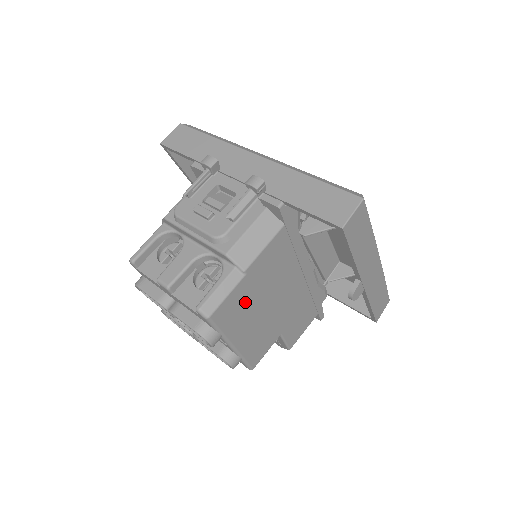
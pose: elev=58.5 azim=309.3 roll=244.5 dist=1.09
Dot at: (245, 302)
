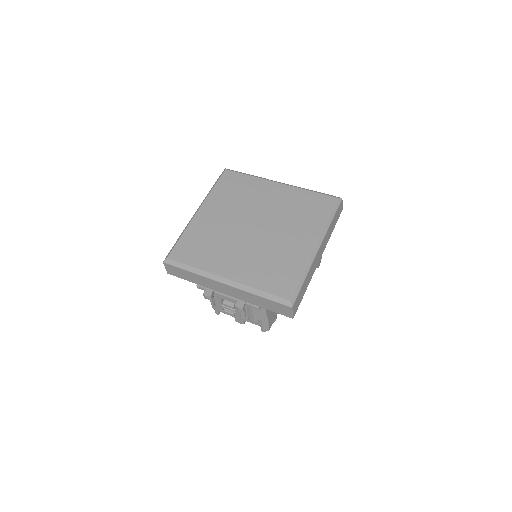
Dot at: occluded
